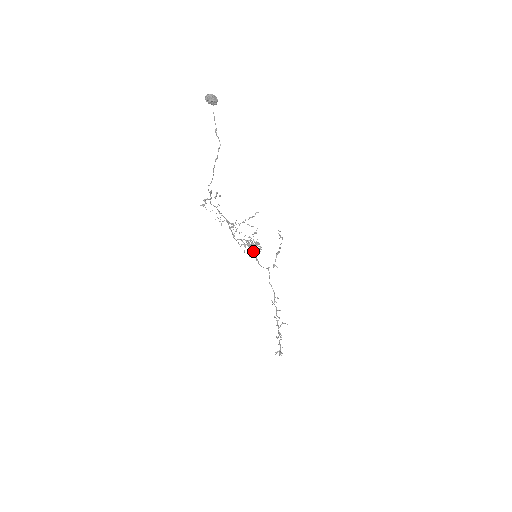
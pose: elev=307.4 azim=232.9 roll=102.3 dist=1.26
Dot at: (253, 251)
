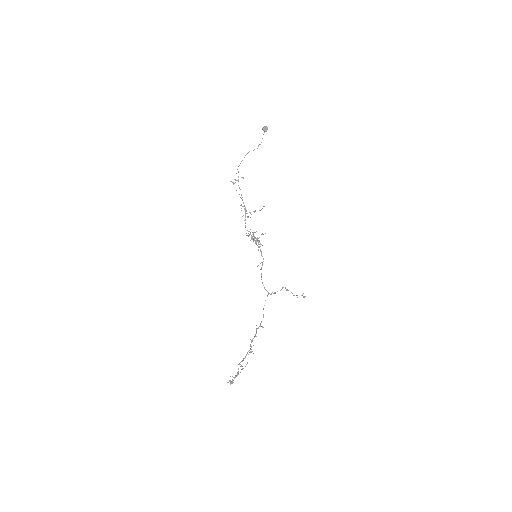
Dot at: occluded
